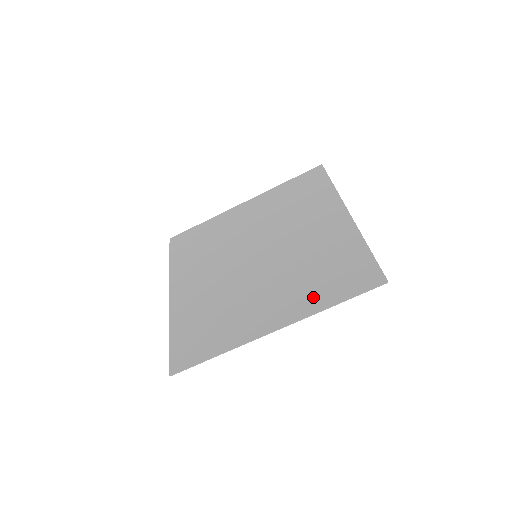
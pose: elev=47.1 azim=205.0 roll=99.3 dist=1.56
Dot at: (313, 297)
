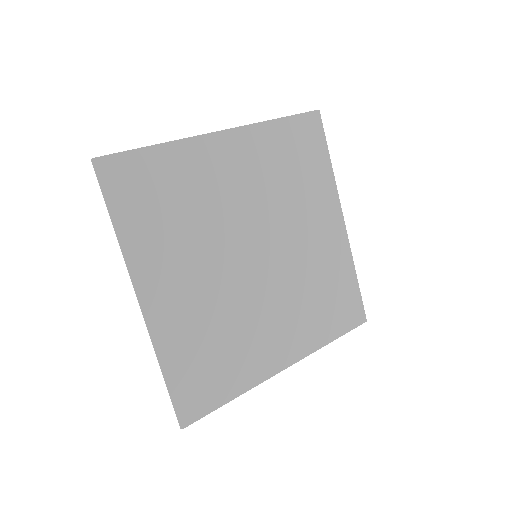
Dot at: (317, 330)
